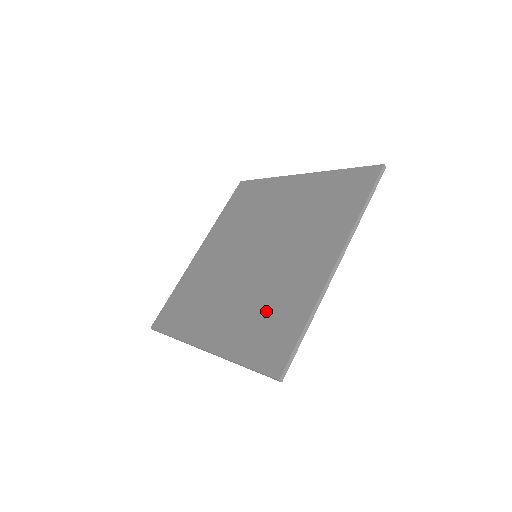
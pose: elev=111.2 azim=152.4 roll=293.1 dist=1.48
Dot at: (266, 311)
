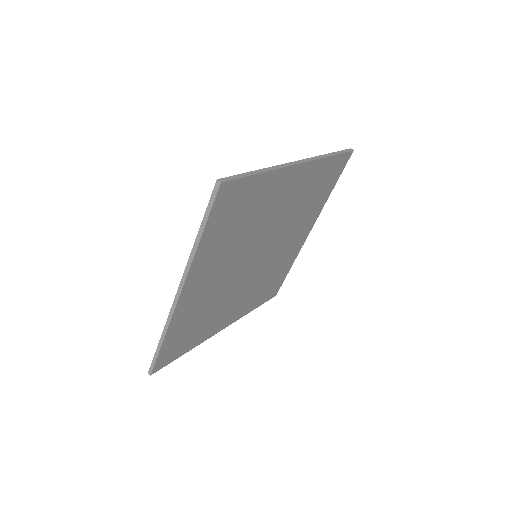
Dot at: occluded
